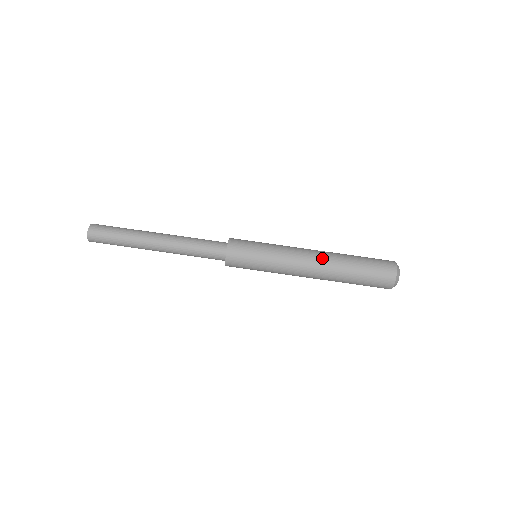
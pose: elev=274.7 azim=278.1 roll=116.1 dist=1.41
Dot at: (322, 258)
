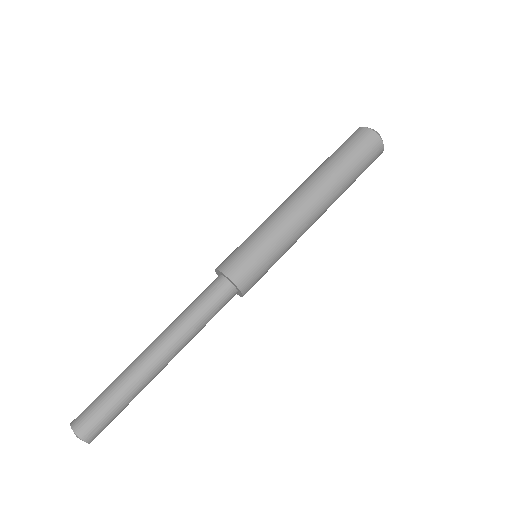
Dot at: (307, 187)
